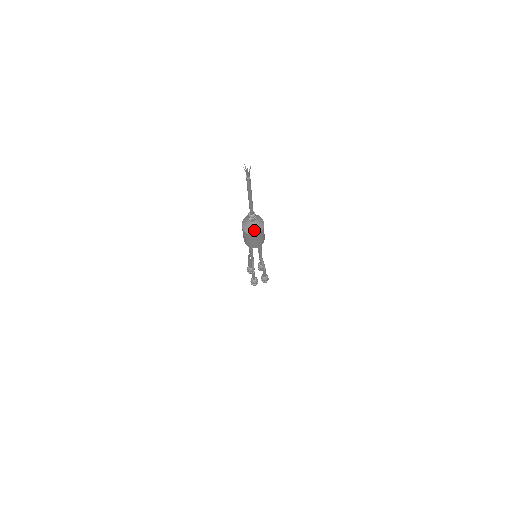
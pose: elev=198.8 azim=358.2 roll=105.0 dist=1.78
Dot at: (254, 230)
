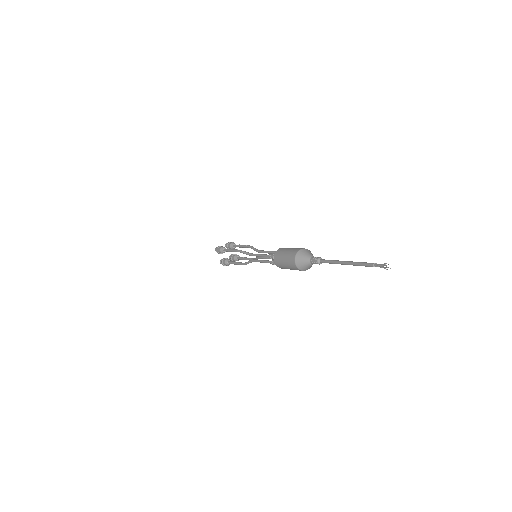
Dot at: (309, 268)
